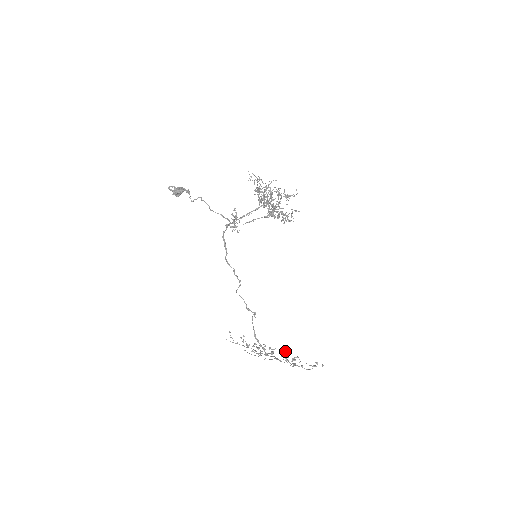
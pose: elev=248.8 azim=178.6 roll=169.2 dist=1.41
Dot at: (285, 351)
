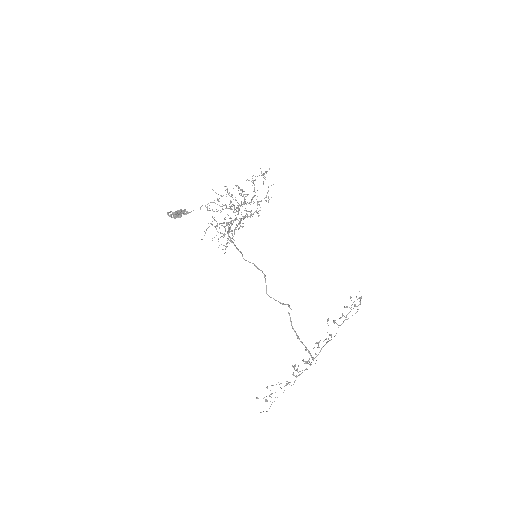
Dot at: occluded
